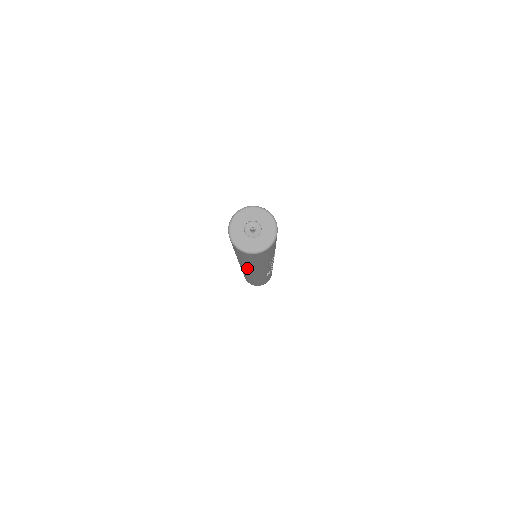
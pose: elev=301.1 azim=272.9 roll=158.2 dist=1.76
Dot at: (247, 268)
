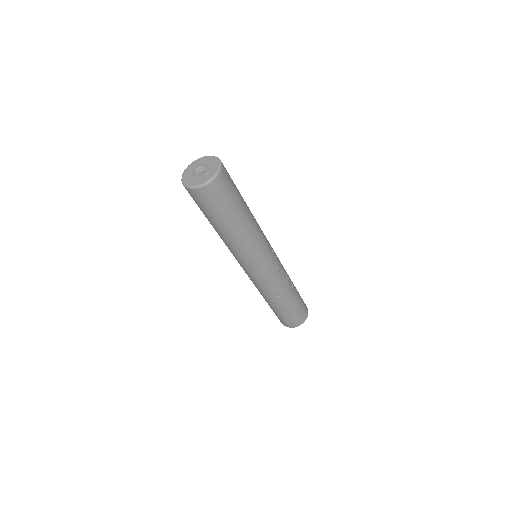
Dot at: (228, 248)
